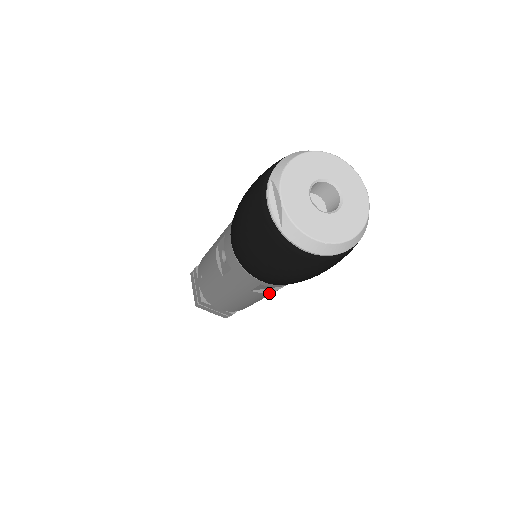
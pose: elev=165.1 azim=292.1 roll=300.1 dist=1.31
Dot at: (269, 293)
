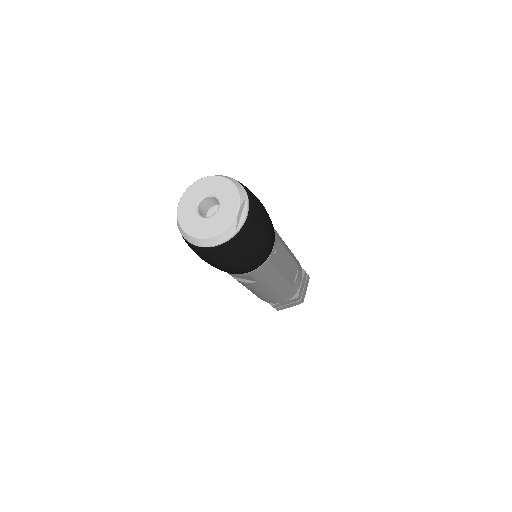
Dot at: (248, 284)
